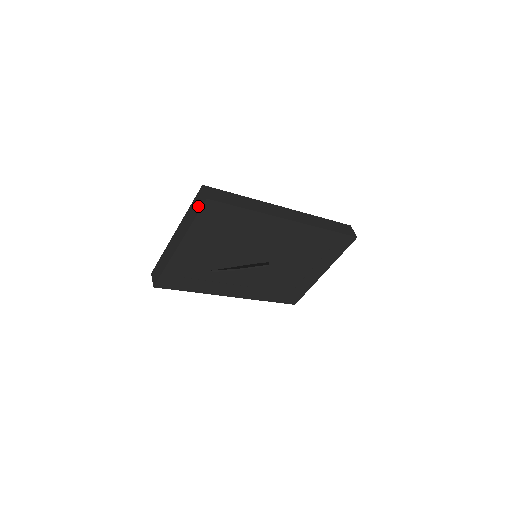
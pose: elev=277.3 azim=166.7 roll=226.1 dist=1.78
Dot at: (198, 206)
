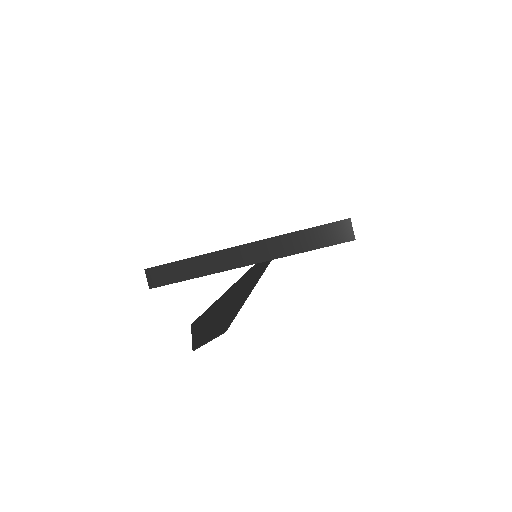
Dot at: occluded
